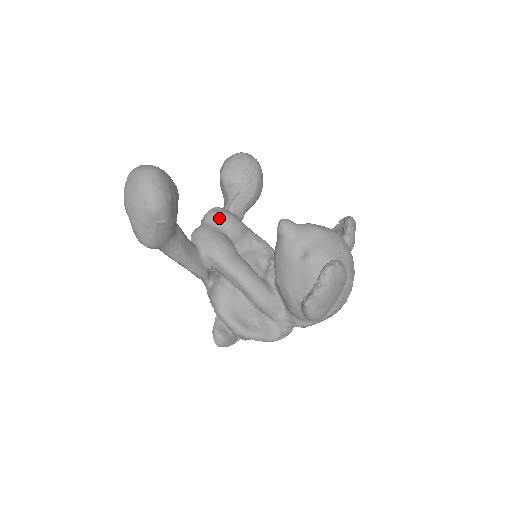
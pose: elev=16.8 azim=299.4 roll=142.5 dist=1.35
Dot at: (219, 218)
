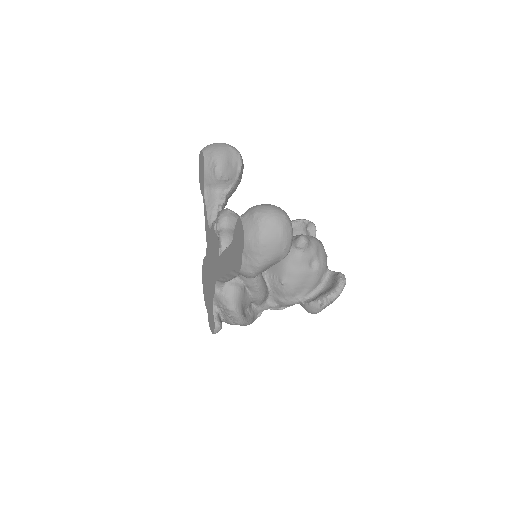
Dot at: occluded
